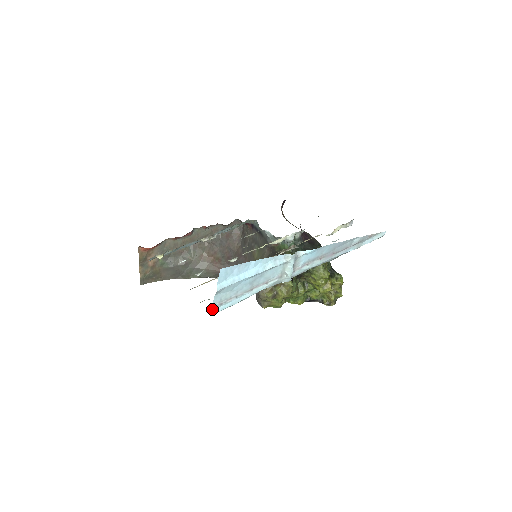
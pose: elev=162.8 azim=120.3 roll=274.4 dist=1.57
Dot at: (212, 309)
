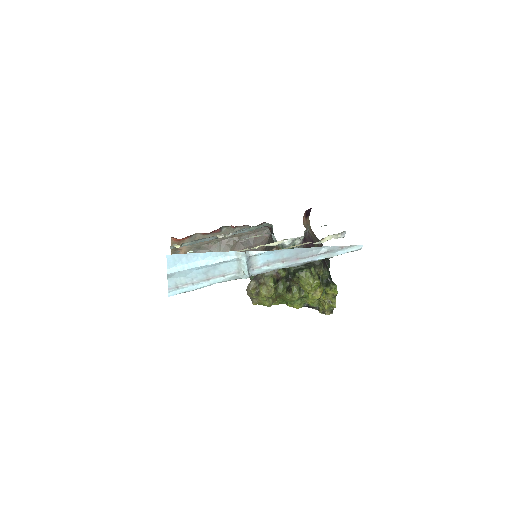
Dot at: (169, 290)
